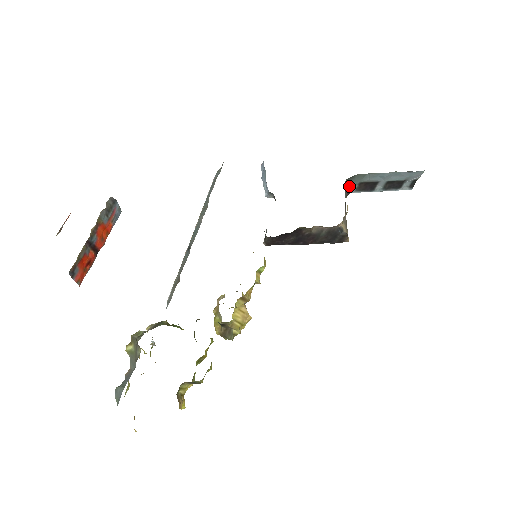
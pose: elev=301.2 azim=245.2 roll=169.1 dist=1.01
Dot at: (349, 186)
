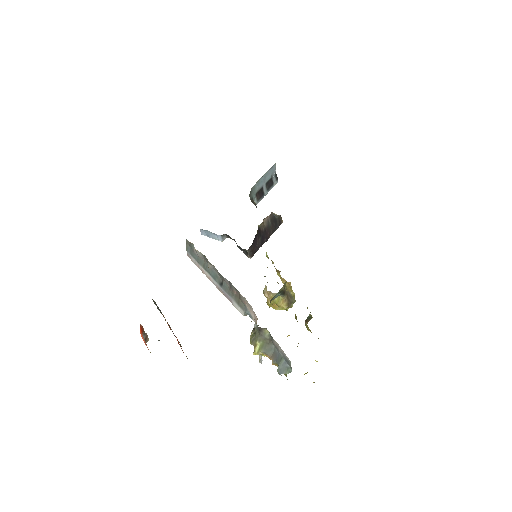
Dot at: (253, 201)
